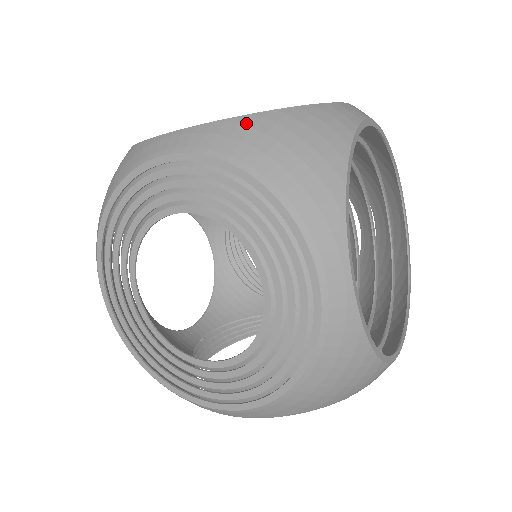
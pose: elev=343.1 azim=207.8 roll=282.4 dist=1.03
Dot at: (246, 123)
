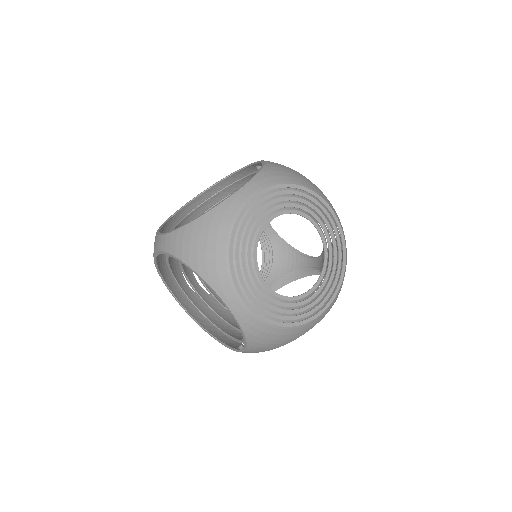
Dot at: (268, 170)
